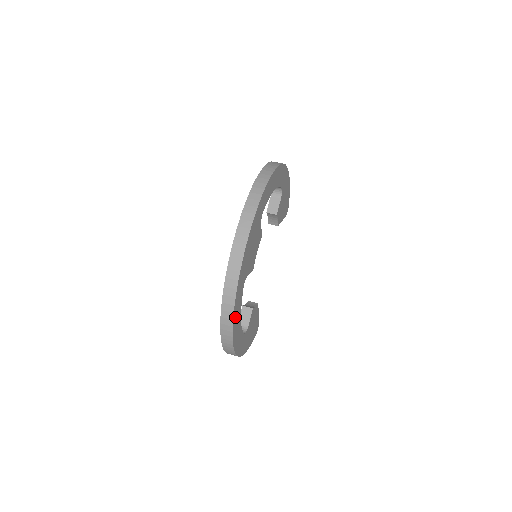
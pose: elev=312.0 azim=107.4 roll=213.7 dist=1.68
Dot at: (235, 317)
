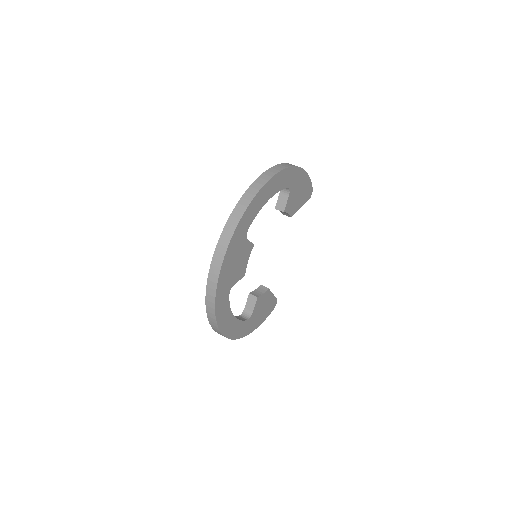
Dot at: (221, 320)
